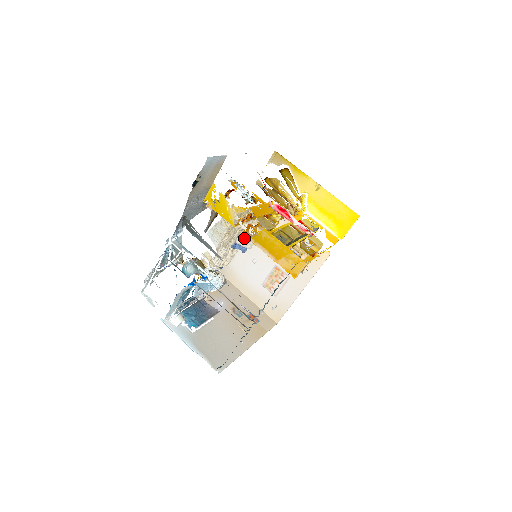
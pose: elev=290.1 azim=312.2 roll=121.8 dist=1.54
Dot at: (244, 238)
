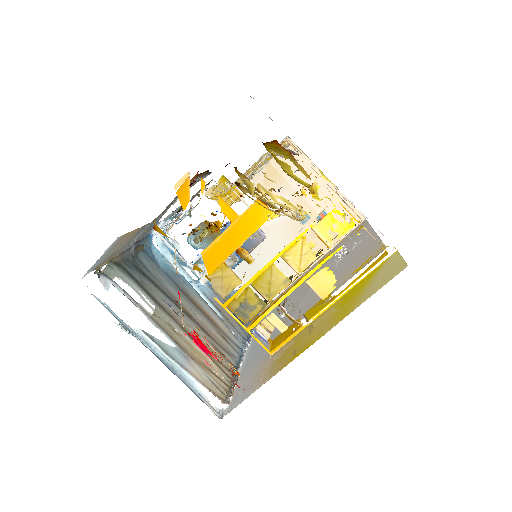
Dot at: occluded
